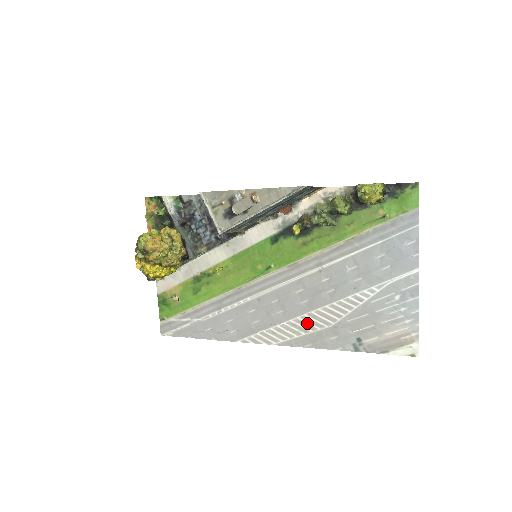
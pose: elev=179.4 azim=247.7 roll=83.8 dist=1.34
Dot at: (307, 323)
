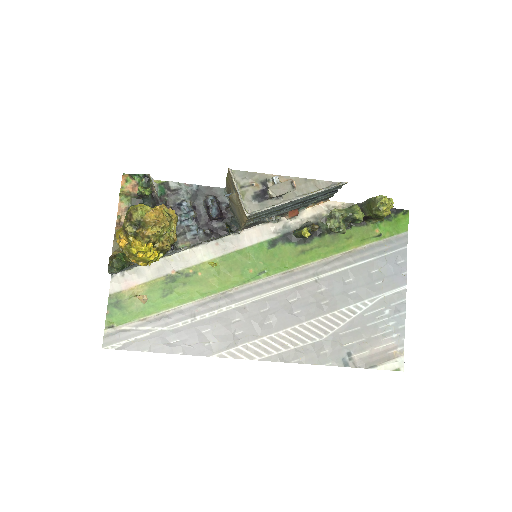
Dot at: (297, 335)
